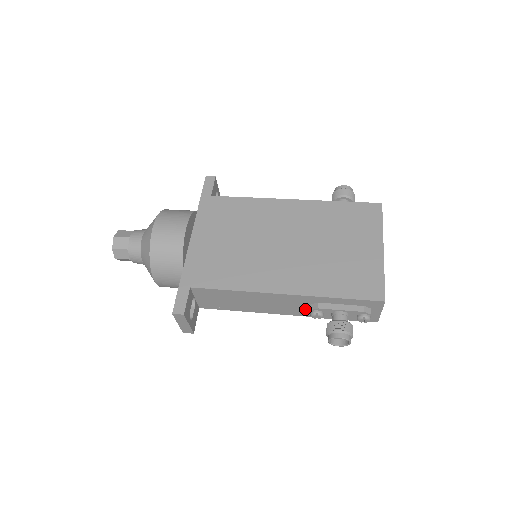
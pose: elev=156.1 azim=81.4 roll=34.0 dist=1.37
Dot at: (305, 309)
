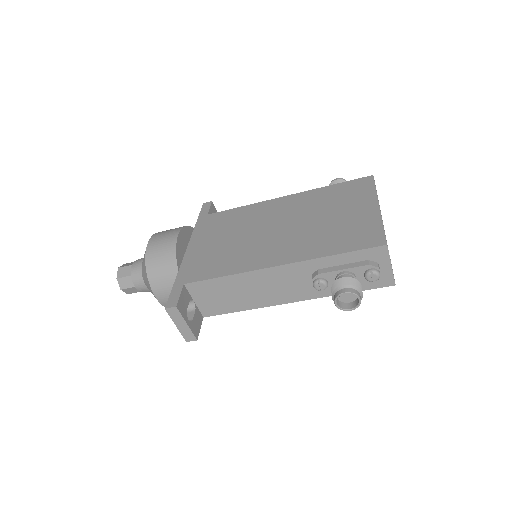
Dot at: (309, 286)
